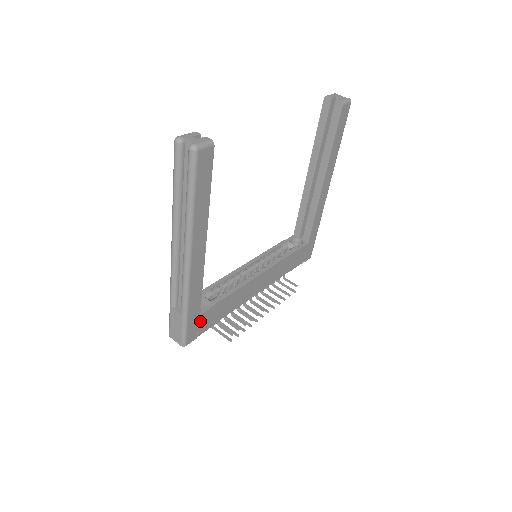
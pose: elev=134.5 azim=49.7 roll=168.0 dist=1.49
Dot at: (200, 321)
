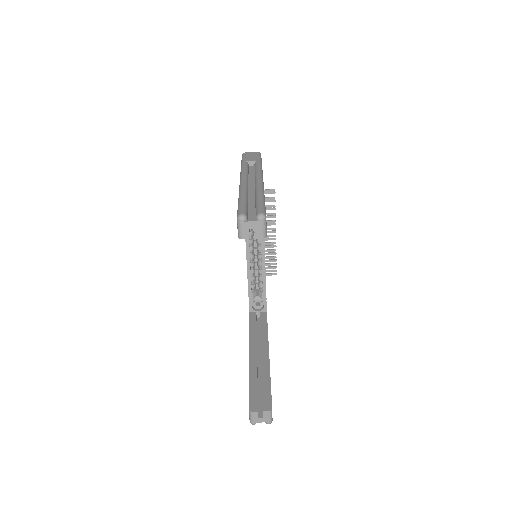
Dot at: occluded
